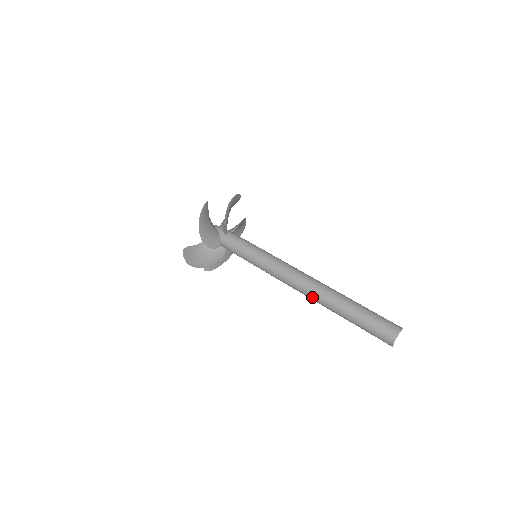
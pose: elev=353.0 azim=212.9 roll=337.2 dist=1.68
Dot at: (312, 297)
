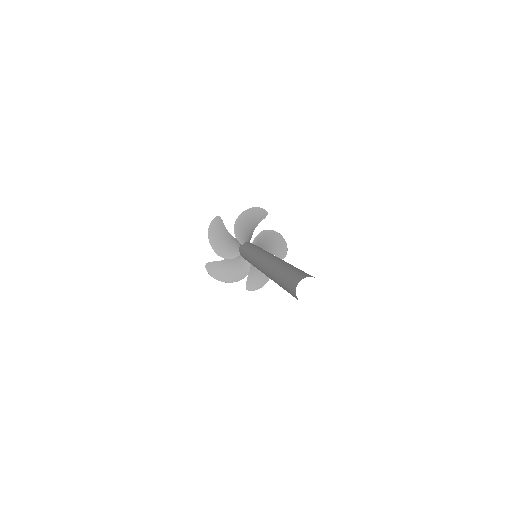
Dot at: (266, 275)
